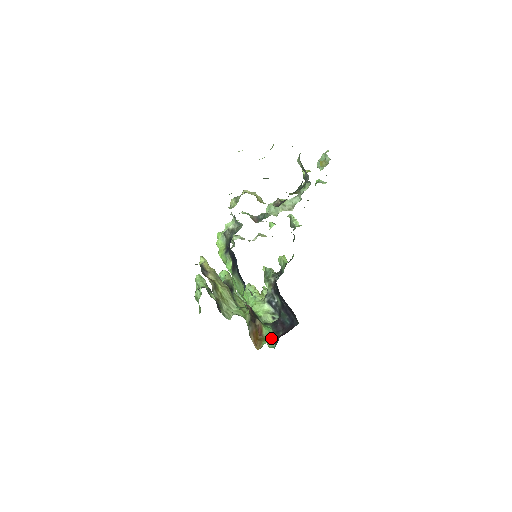
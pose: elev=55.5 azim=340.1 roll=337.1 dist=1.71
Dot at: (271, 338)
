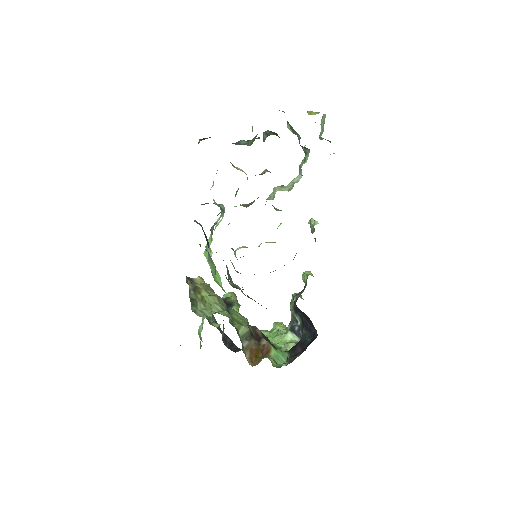
Dot at: (284, 362)
